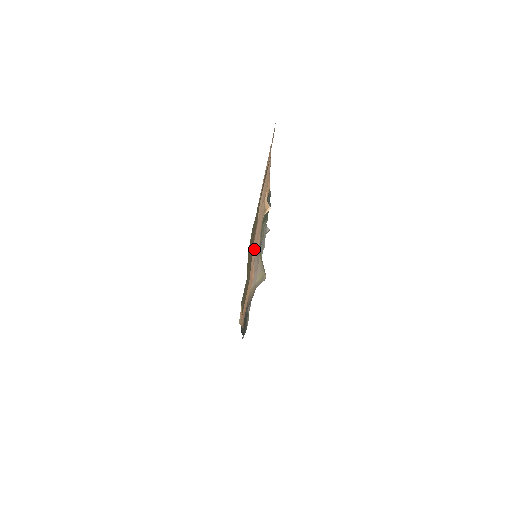
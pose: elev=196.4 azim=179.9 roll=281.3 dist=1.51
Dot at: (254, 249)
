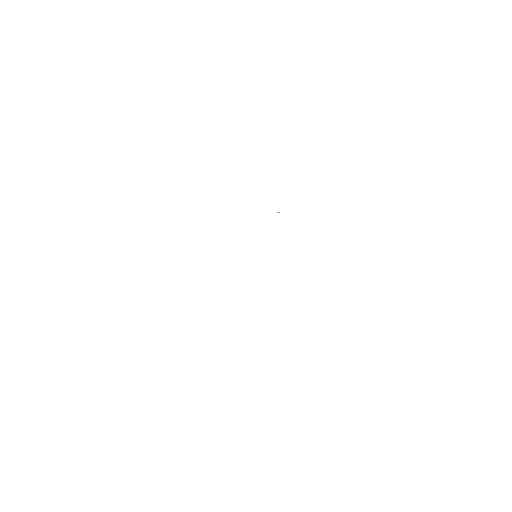
Dot at: occluded
